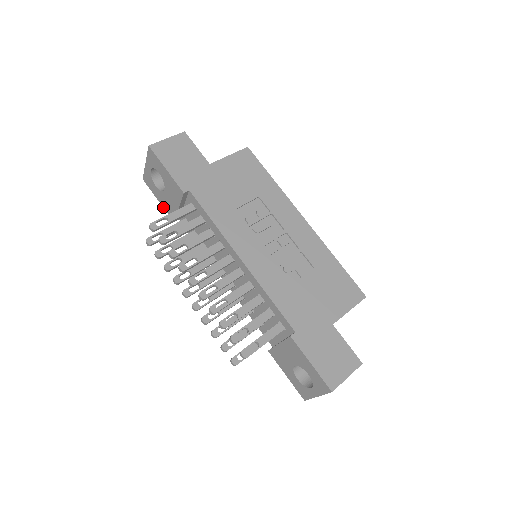
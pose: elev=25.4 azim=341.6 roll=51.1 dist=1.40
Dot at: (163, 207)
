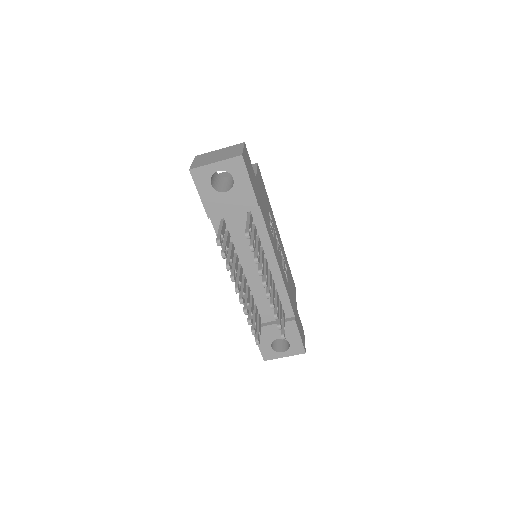
Dot at: (202, 202)
